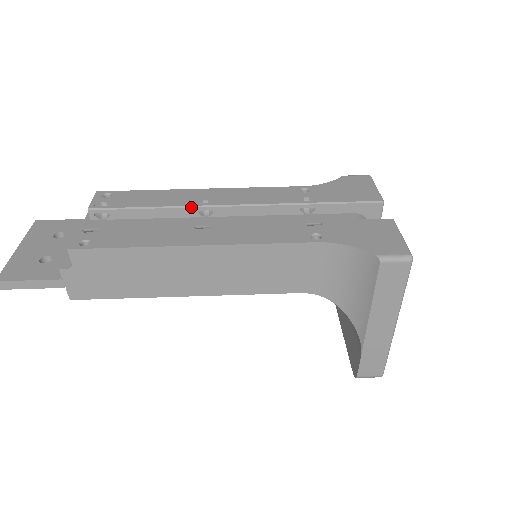
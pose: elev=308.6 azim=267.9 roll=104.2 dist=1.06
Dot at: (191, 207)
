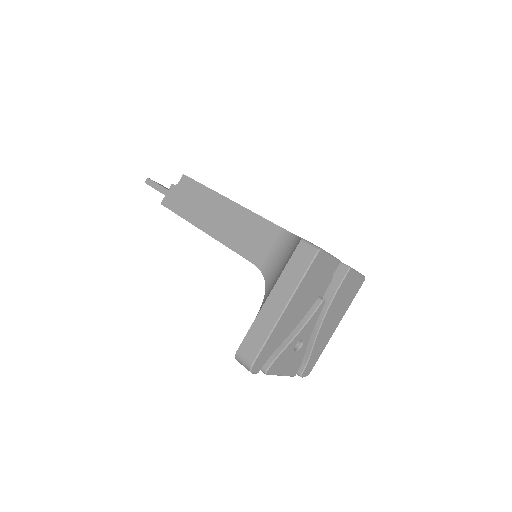
Dot at: occluded
